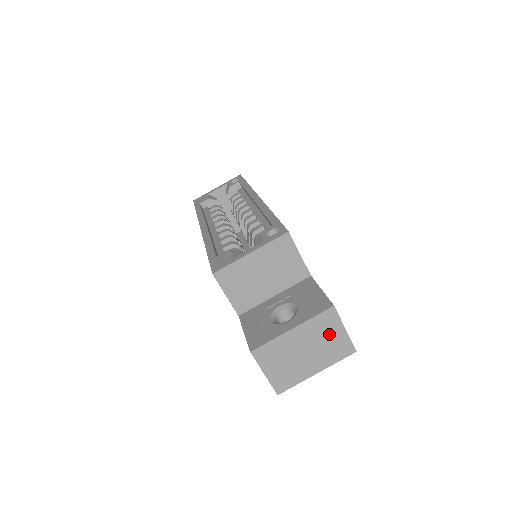
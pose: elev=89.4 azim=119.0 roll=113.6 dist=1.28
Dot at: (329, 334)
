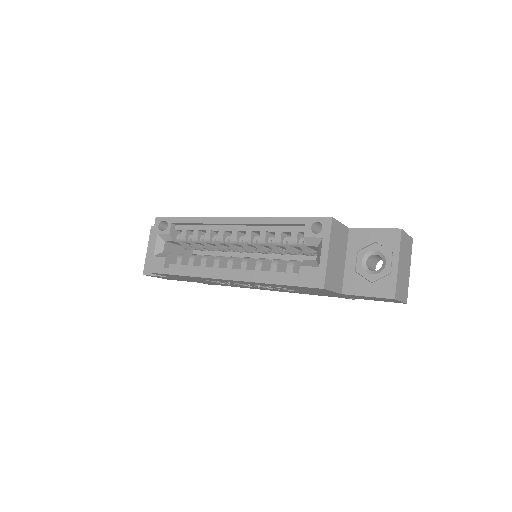
Dot at: (405, 245)
